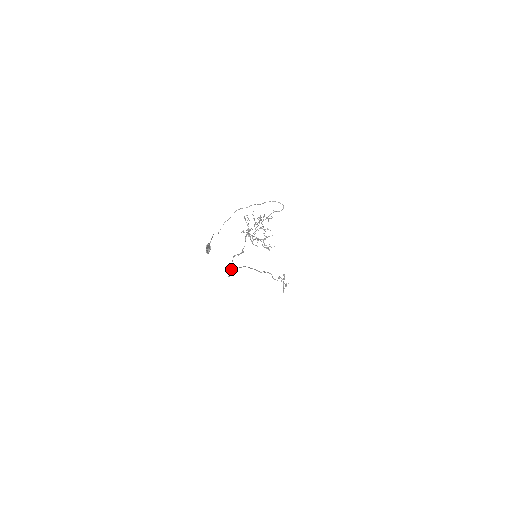
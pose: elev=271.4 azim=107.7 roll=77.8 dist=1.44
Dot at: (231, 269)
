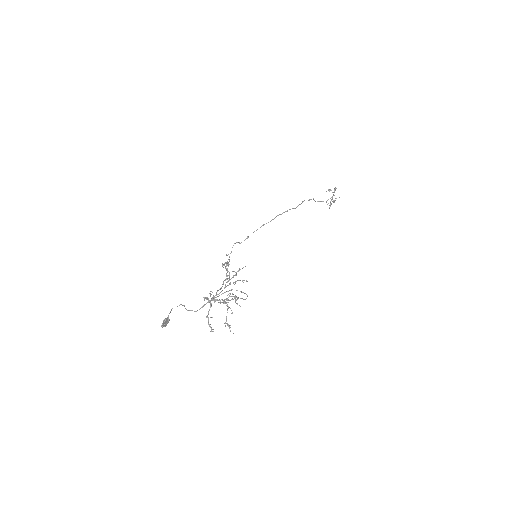
Dot at: occluded
